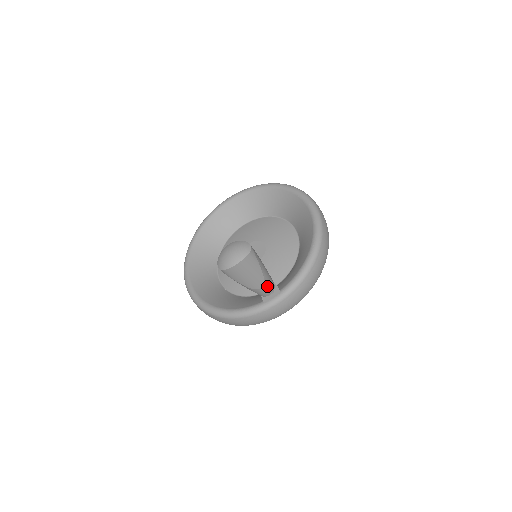
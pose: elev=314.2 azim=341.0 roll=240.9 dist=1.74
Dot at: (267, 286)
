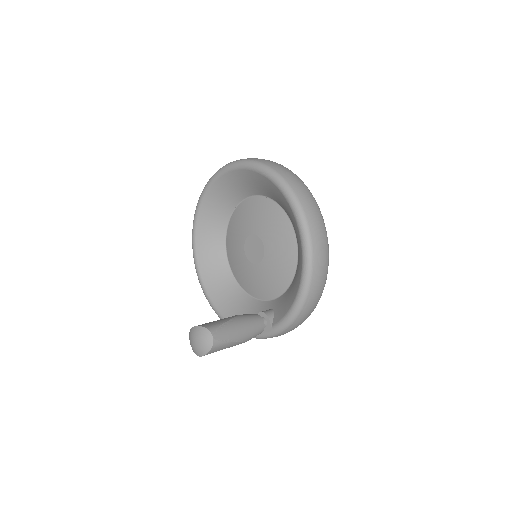
Dot at: (252, 337)
